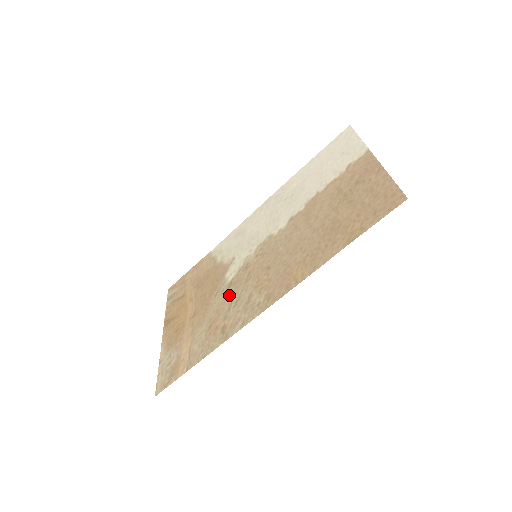
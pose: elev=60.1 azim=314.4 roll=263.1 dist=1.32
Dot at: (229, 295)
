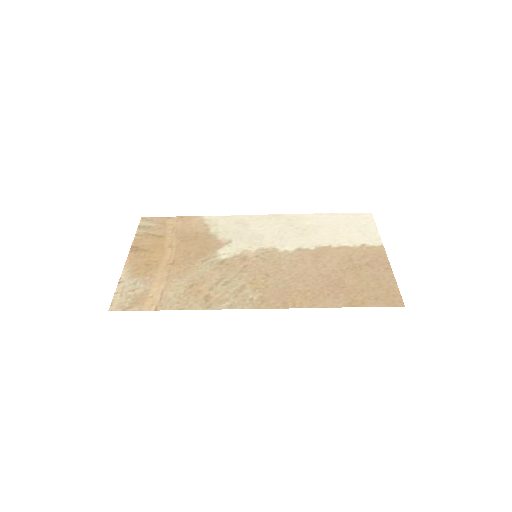
Dot at: (219, 271)
